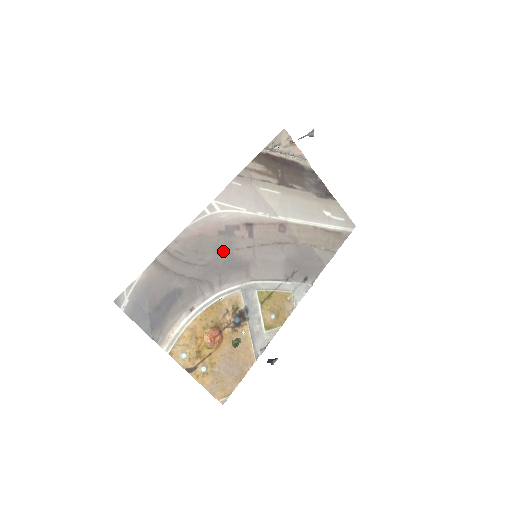
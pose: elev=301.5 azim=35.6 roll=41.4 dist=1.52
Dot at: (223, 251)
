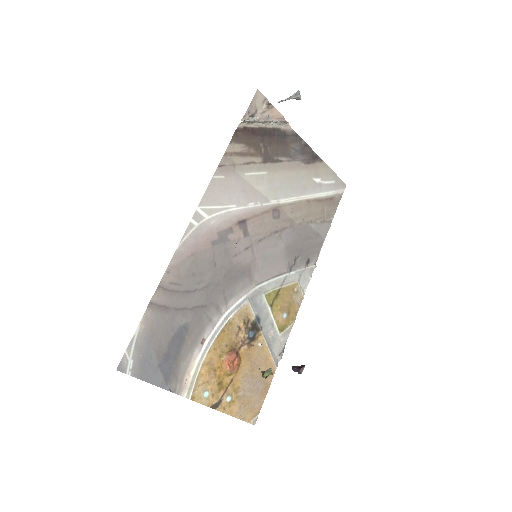
Dot at: (221, 263)
